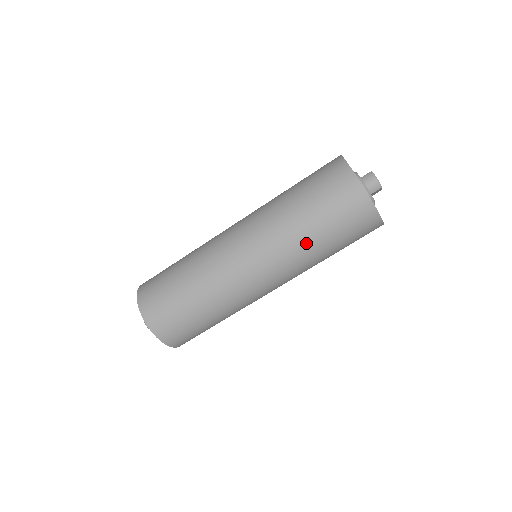
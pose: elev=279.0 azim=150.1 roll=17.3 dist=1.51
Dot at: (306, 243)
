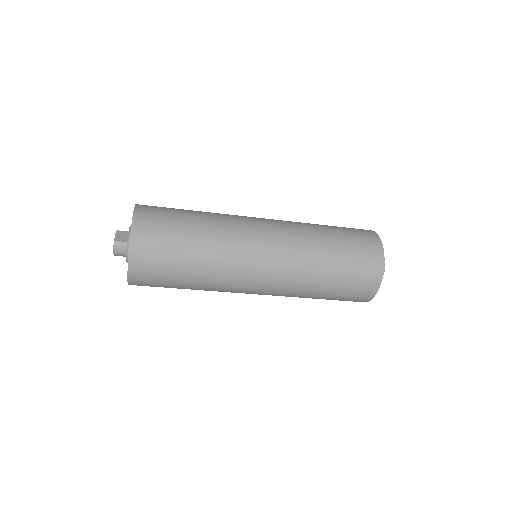
Dot at: (307, 296)
